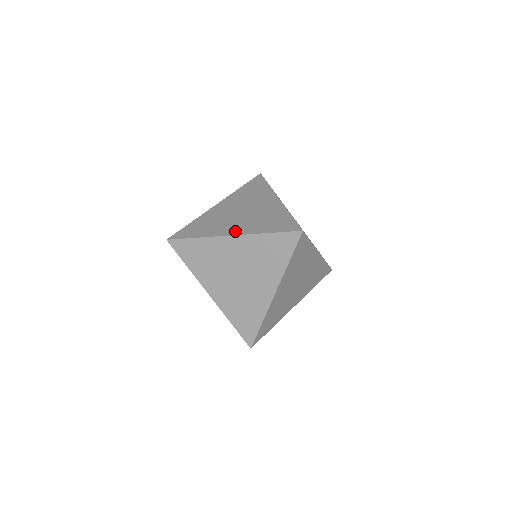
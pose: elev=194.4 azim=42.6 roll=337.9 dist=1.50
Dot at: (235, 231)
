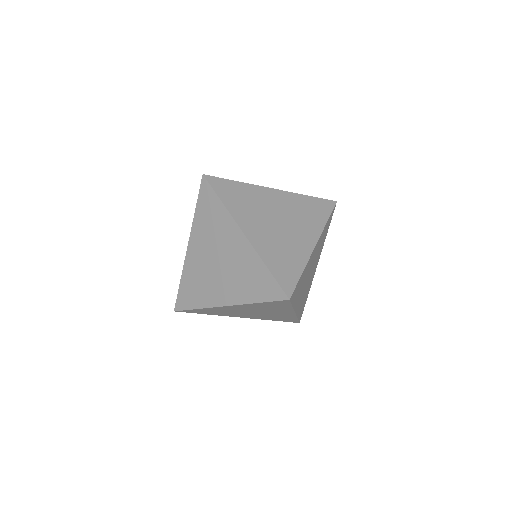
Dot at: occluded
